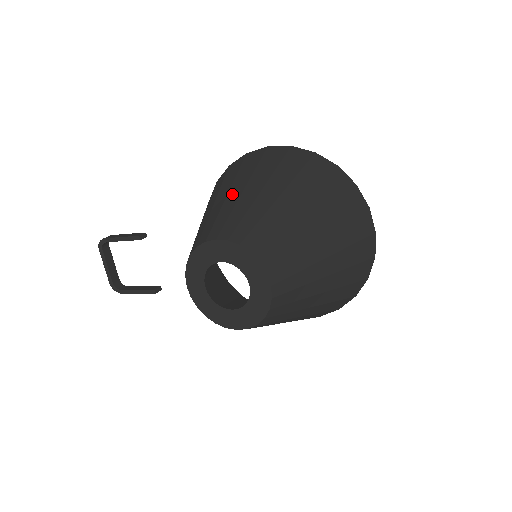
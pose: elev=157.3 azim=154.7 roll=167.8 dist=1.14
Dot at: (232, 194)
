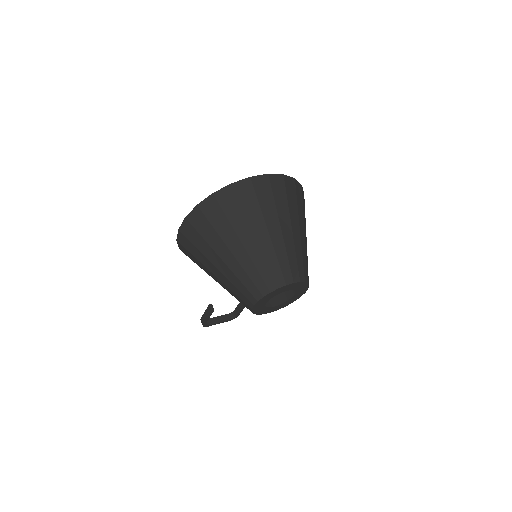
Dot at: (217, 275)
